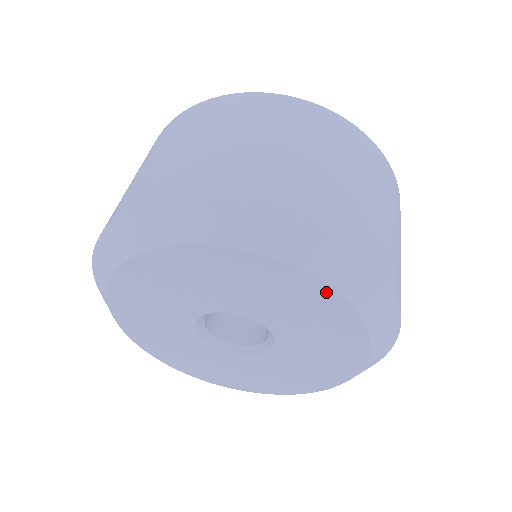
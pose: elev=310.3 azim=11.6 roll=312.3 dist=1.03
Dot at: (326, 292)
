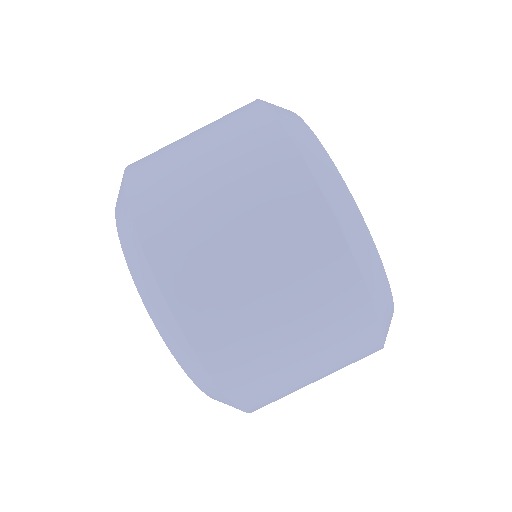
Dot at: occluded
